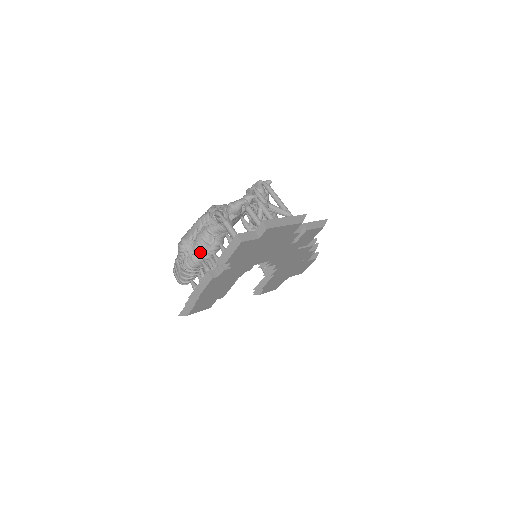
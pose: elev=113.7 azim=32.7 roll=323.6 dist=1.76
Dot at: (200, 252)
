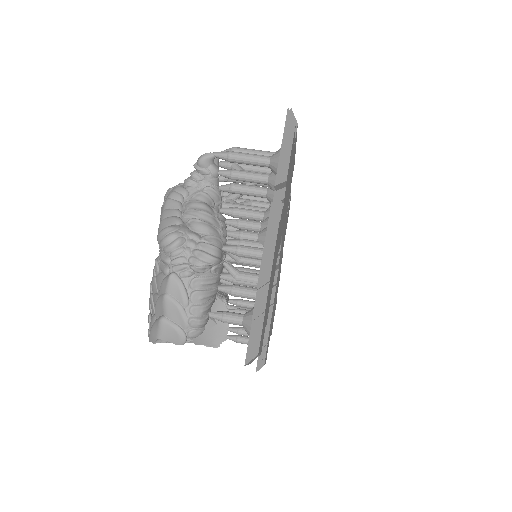
Dot at: (211, 228)
